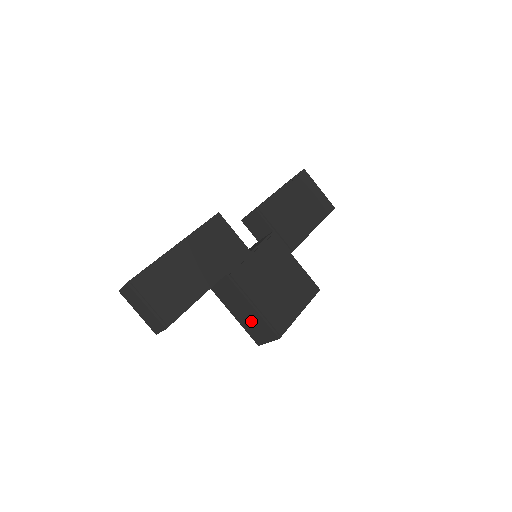
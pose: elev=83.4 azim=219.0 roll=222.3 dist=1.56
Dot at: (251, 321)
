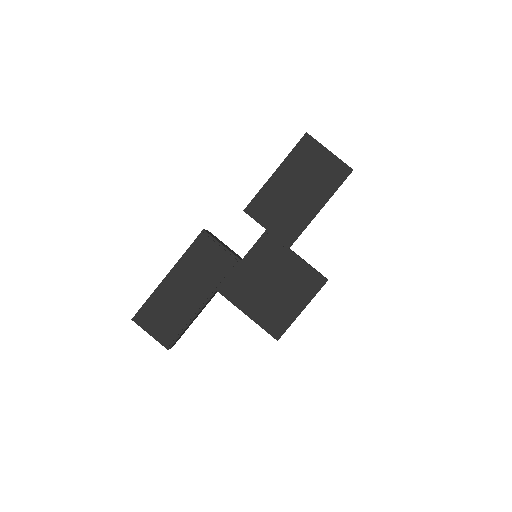
Dot at: occluded
